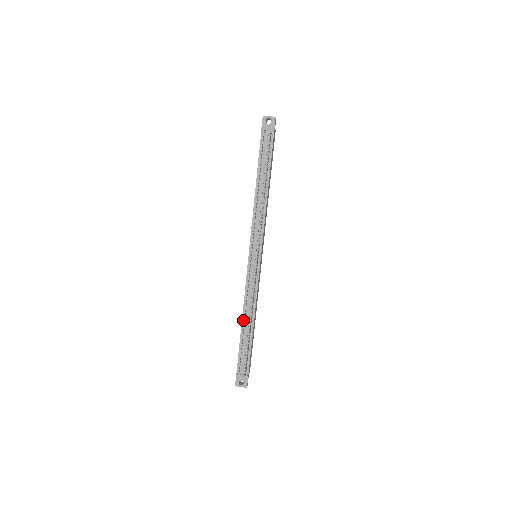
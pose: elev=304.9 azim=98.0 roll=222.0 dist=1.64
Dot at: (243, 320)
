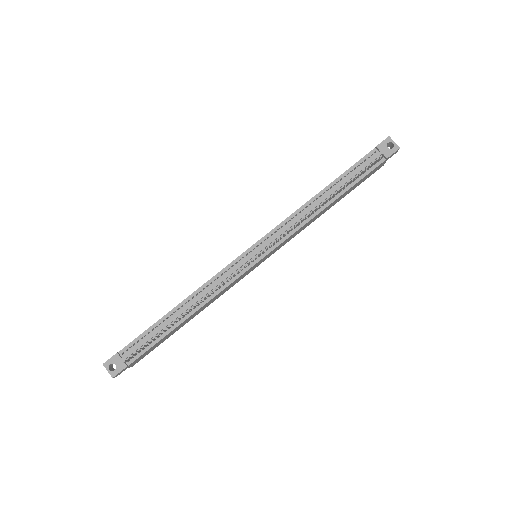
Dot at: (181, 304)
